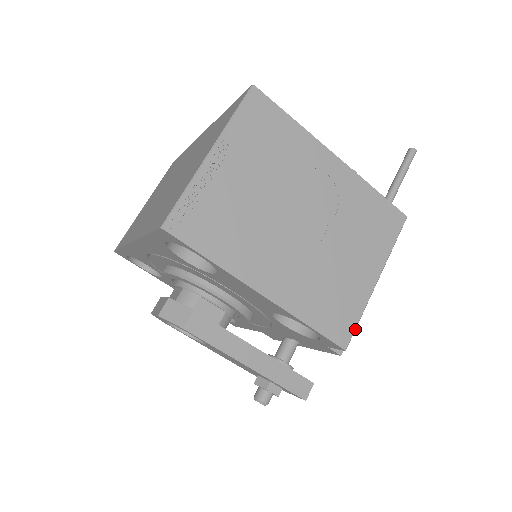
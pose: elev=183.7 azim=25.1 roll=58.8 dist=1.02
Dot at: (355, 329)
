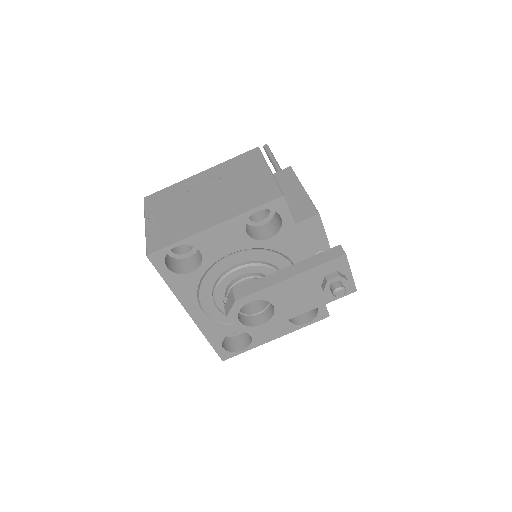
Dot at: (279, 188)
